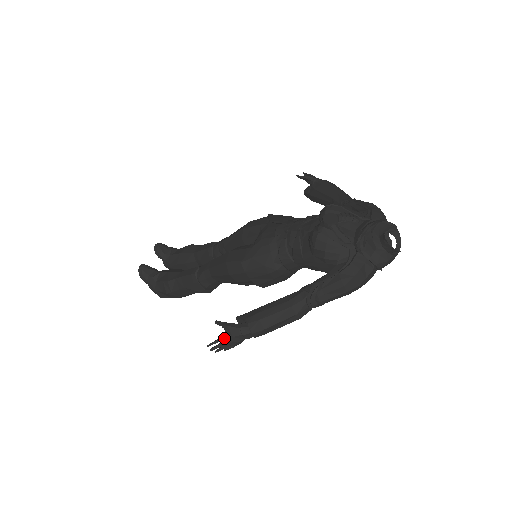
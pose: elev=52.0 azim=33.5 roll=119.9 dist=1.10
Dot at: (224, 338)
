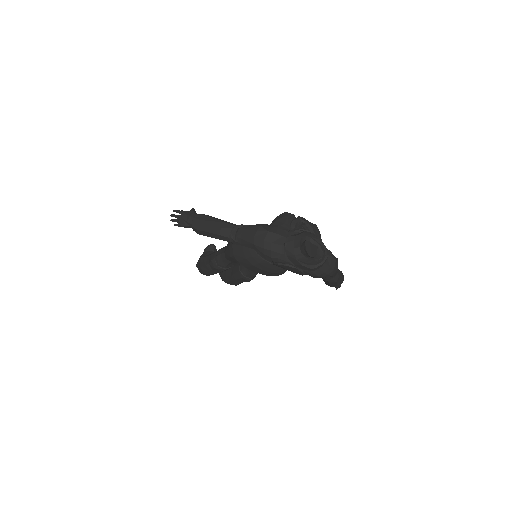
Dot at: (183, 211)
